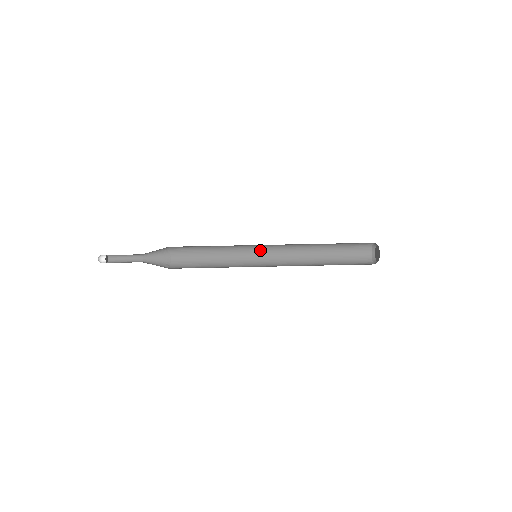
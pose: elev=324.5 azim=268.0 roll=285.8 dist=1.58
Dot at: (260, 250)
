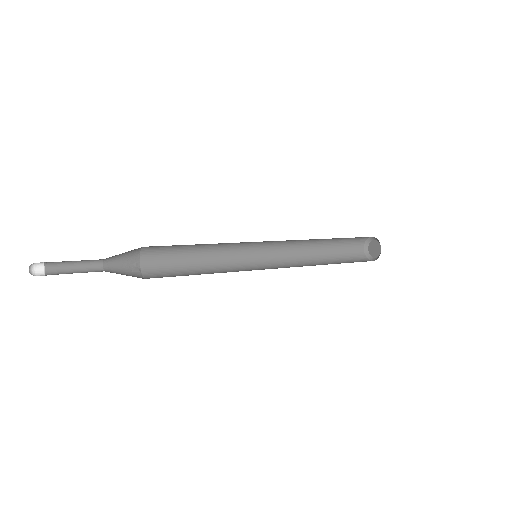
Dot at: (257, 244)
